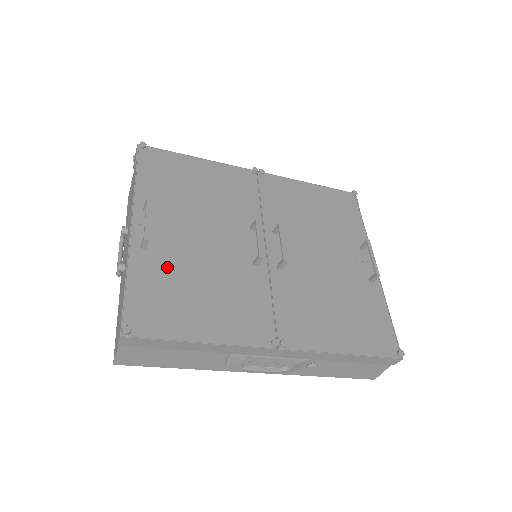
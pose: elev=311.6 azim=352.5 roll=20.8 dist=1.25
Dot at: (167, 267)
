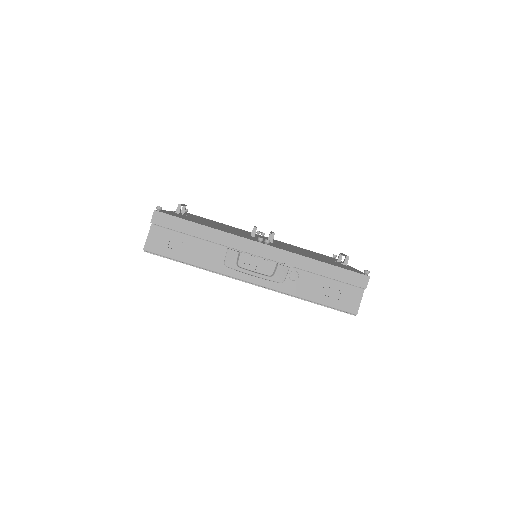
Dot at: (191, 218)
